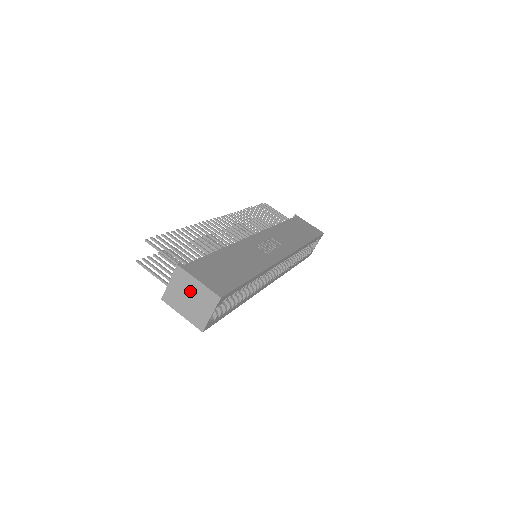
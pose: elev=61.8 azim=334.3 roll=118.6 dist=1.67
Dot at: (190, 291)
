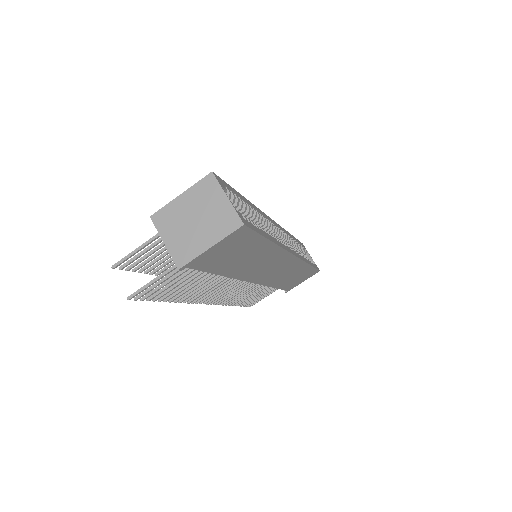
Dot at: (186, 215)
